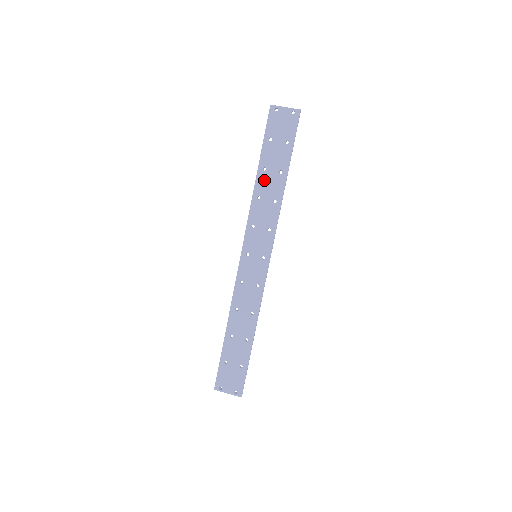
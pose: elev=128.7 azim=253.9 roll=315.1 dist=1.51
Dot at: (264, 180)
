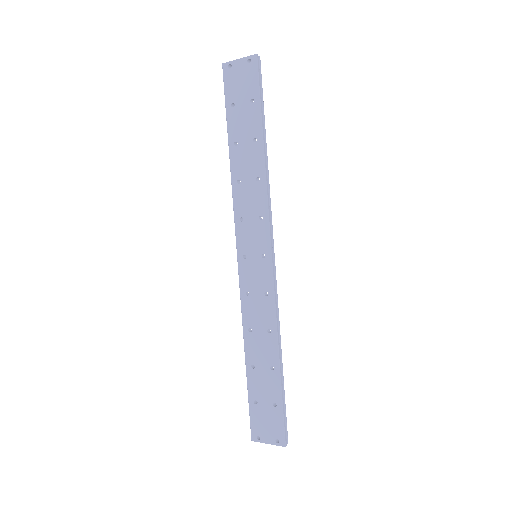
Dot at: (239, 157)
